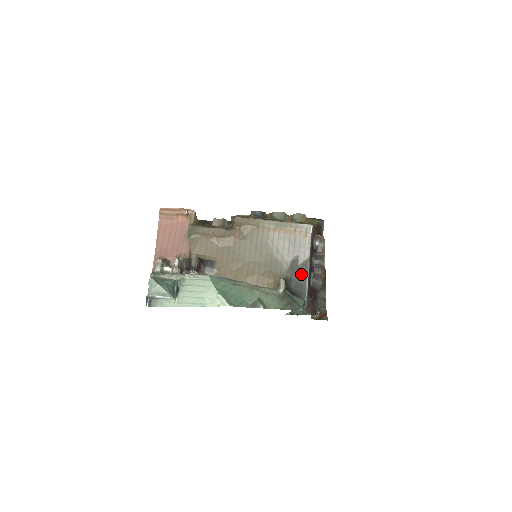
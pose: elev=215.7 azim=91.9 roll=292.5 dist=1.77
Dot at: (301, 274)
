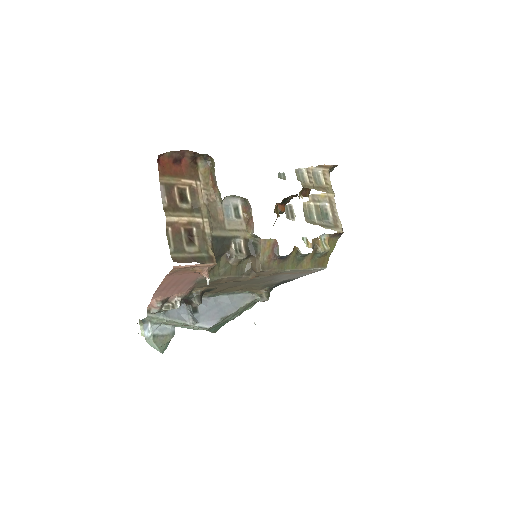
Dot at: occluded
